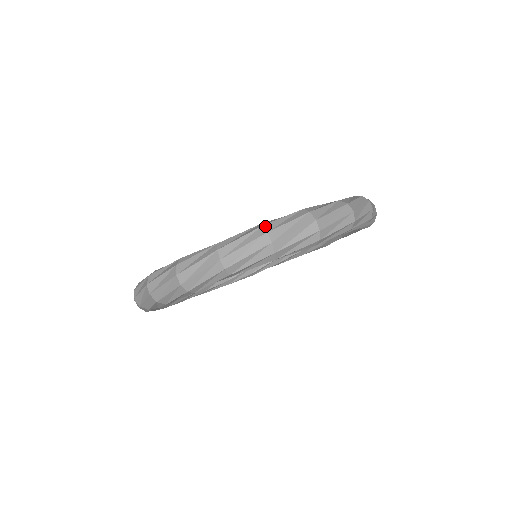
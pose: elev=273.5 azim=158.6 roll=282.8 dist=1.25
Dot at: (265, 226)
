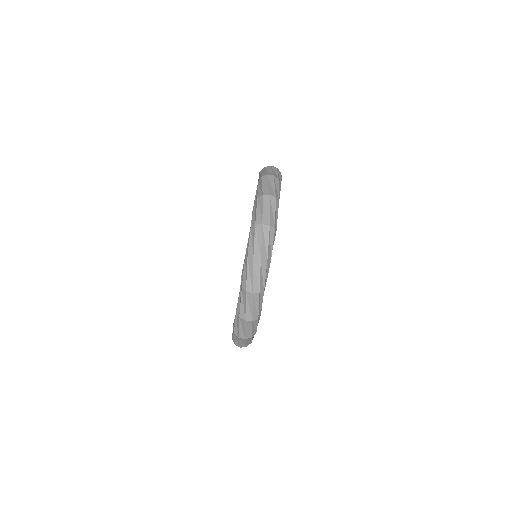
Dot at: (249, 256)
